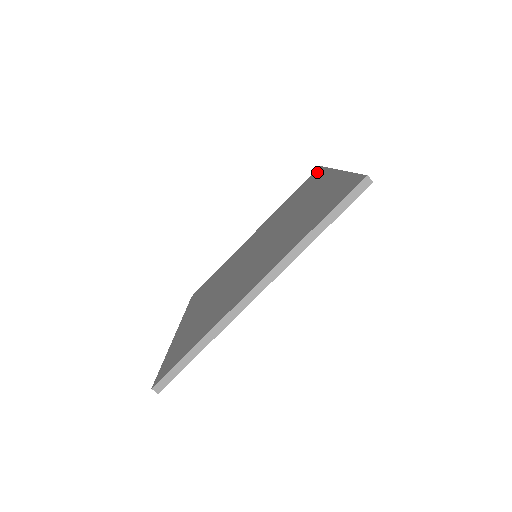
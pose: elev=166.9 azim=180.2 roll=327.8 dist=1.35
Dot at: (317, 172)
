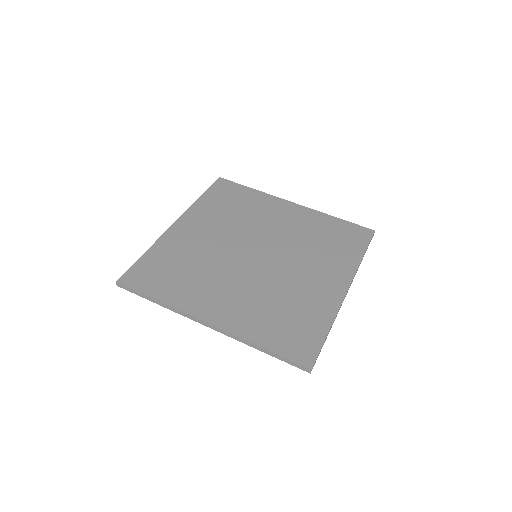
Dot at: (363, 240)
